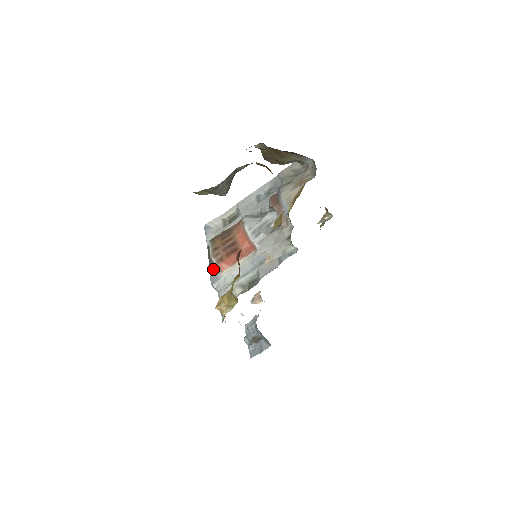
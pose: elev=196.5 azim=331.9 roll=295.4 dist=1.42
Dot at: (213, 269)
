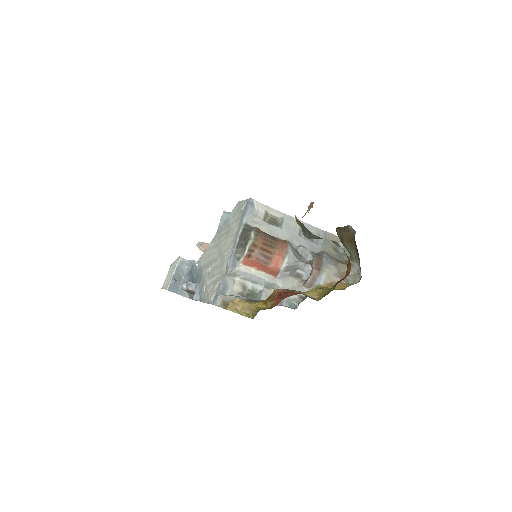
Dot at: (239, 255)
